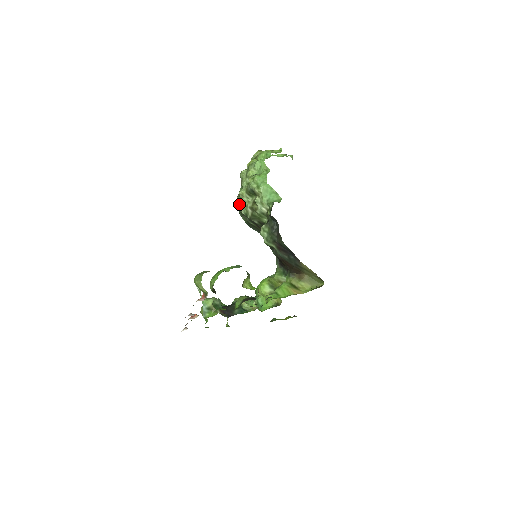
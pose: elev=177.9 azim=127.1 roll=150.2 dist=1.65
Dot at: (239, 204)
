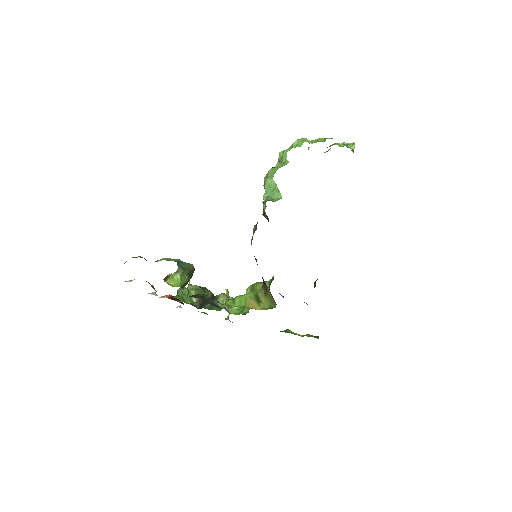
Dot at: occluded
